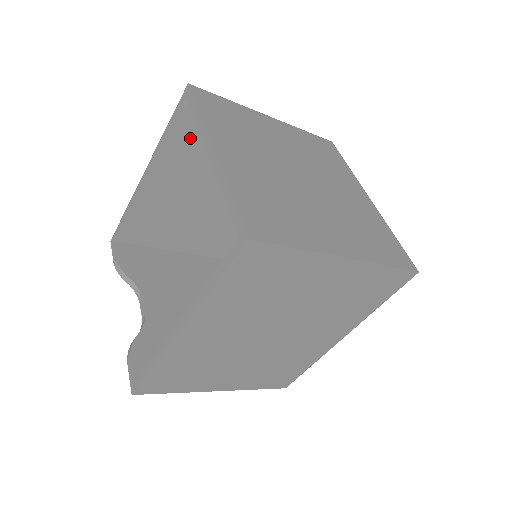
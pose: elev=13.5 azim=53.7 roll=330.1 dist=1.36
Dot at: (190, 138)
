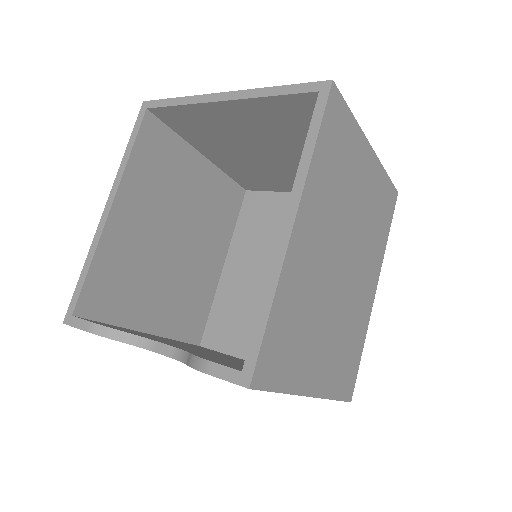
Dot at: (150, 159)
